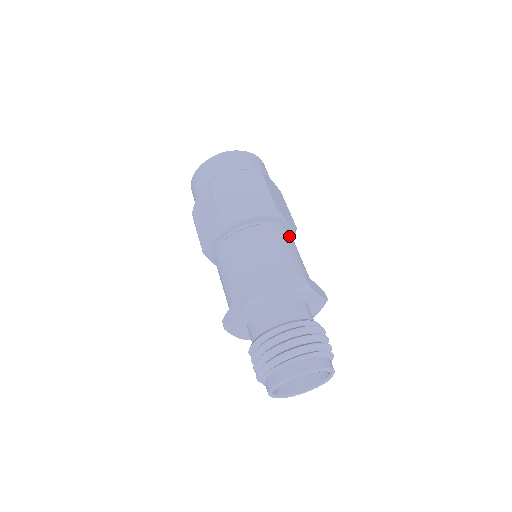
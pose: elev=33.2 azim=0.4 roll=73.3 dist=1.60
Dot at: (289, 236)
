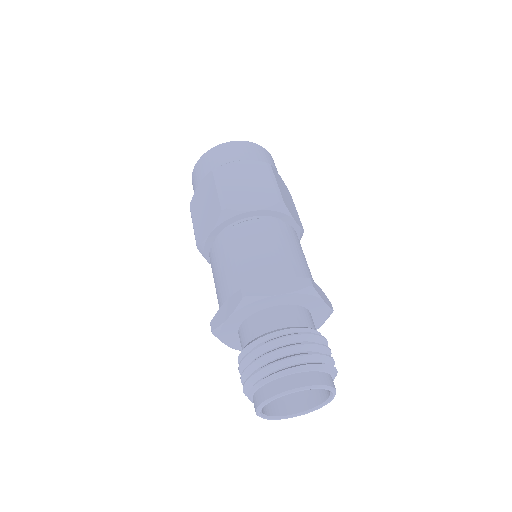
Dot at: (254, 228)
